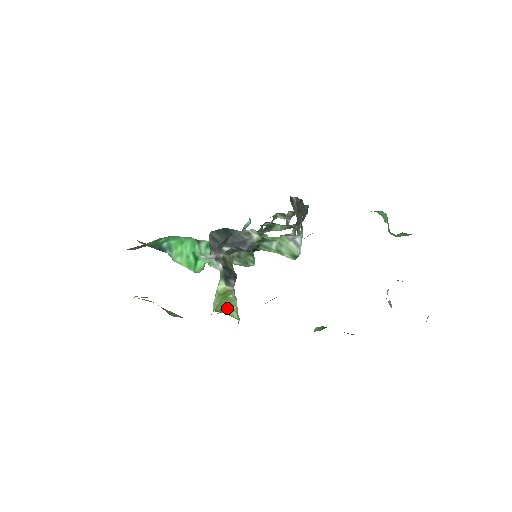
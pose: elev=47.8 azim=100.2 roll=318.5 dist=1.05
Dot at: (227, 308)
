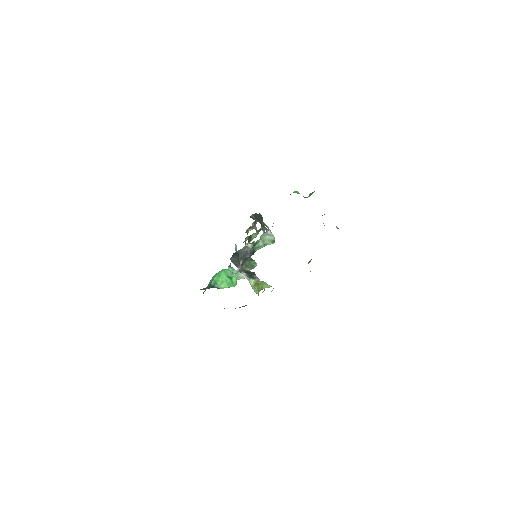
Dot at: (263, 287)
